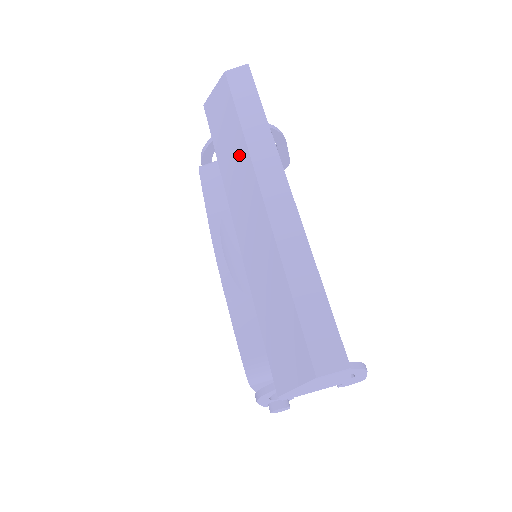
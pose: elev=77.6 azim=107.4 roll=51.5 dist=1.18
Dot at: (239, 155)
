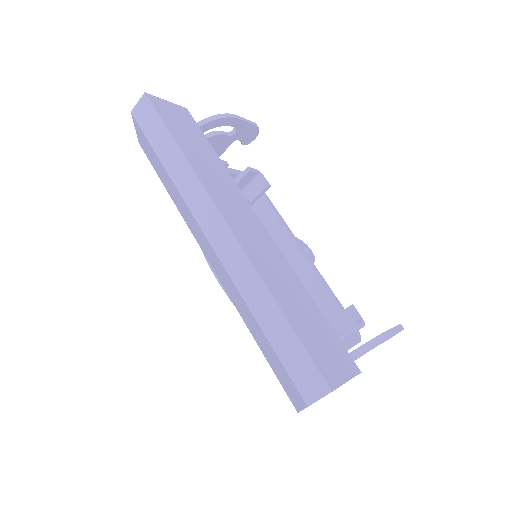
Dot at: (178, 197)
